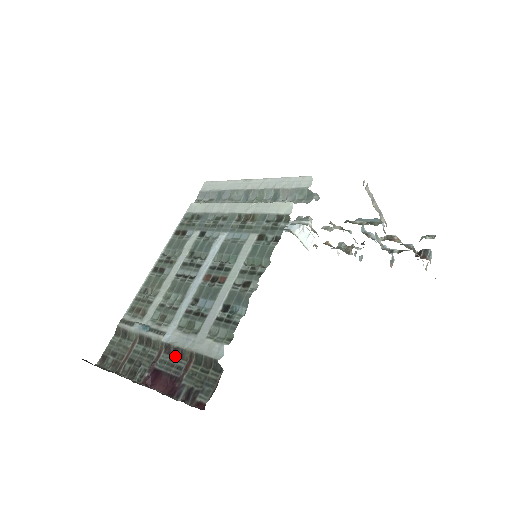
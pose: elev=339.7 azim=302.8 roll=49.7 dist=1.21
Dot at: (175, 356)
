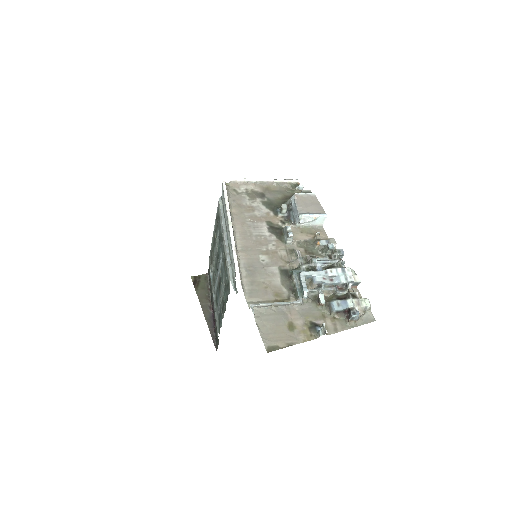
Dot at: occluded
